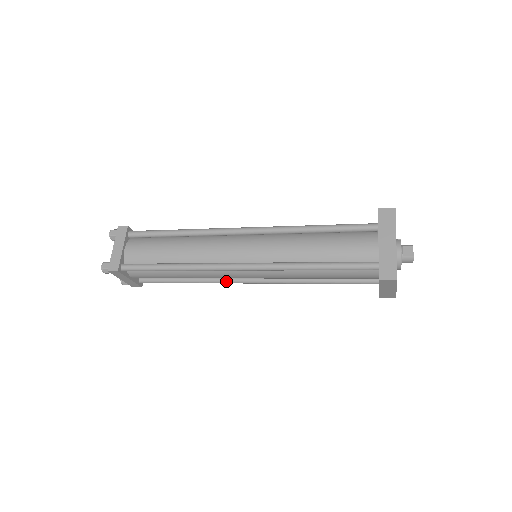
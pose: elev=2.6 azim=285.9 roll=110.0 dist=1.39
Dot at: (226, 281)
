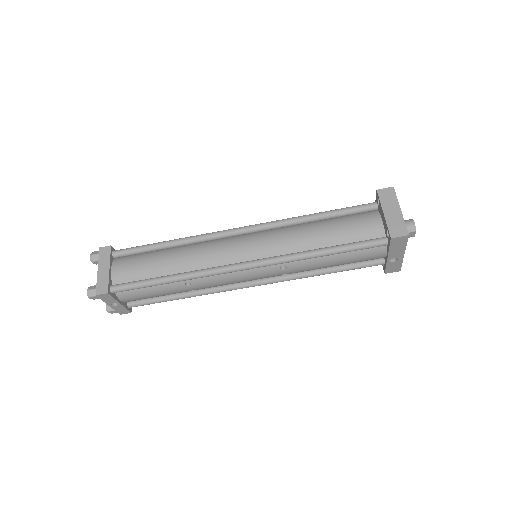
Dot at: (216, 267)
